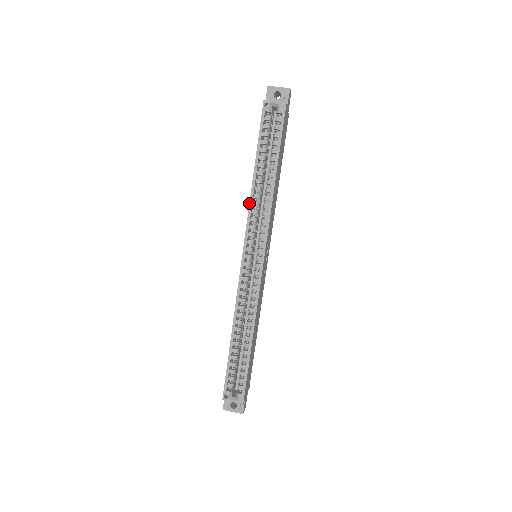
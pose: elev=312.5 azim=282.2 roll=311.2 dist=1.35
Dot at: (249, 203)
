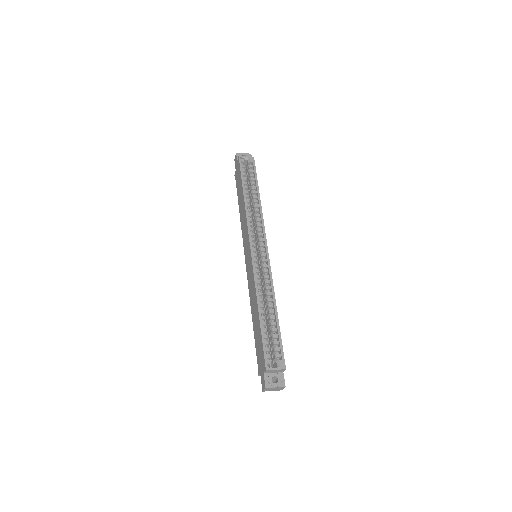
Dot at: (246, 213)
